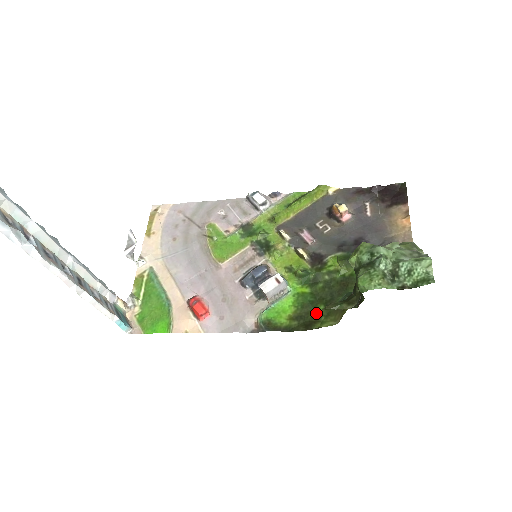
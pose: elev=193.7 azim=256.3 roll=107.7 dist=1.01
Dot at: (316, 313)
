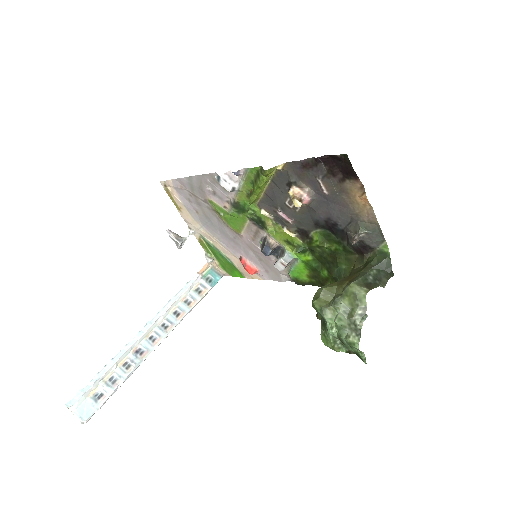
Dot at: (324, 276)
